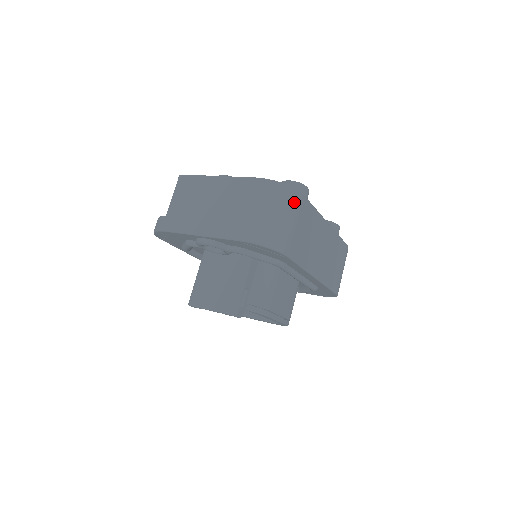
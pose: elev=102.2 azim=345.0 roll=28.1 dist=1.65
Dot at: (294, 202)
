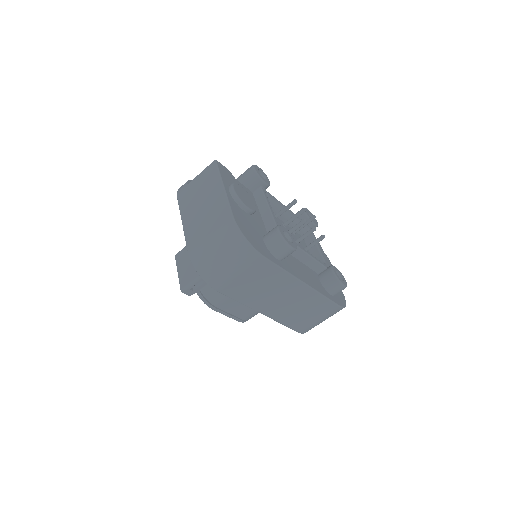
Dot at: (246, 257)
